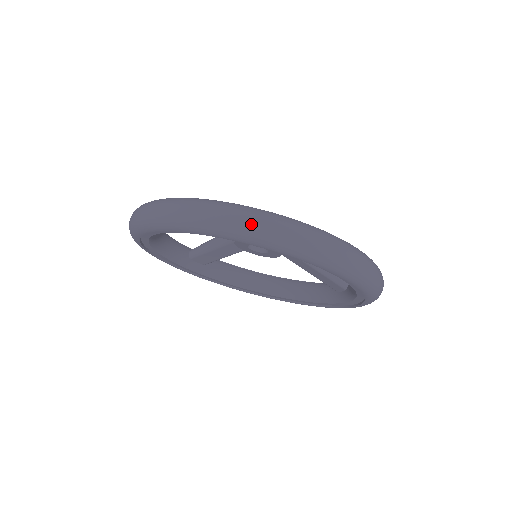
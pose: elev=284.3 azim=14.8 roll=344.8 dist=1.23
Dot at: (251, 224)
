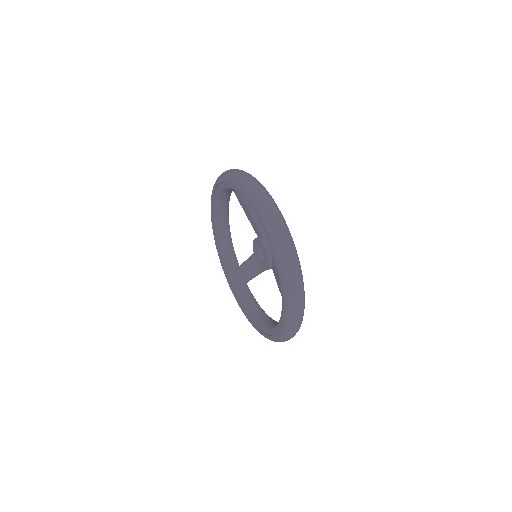
Dot at: (239, 173)
